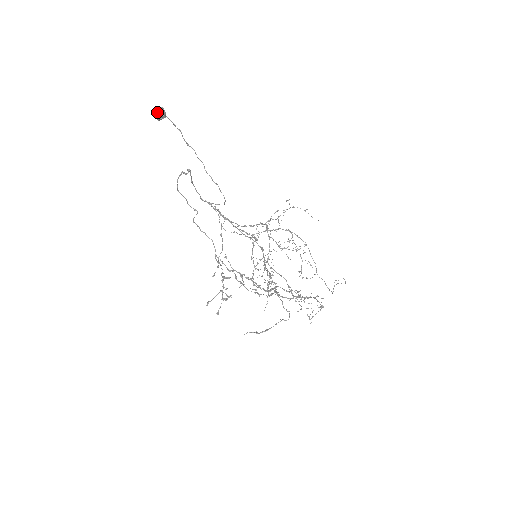
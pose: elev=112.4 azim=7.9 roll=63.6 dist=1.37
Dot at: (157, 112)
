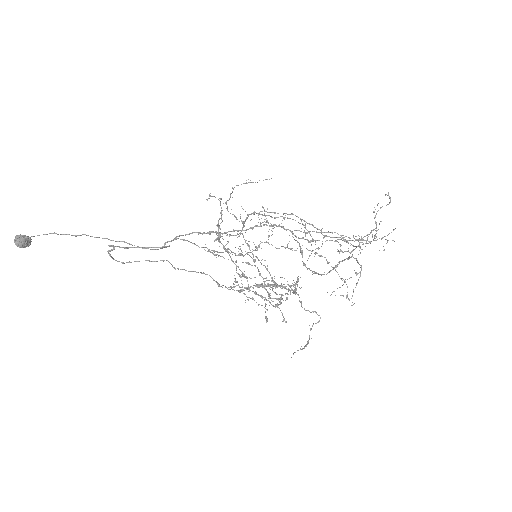
Dot at: (17, 244)
